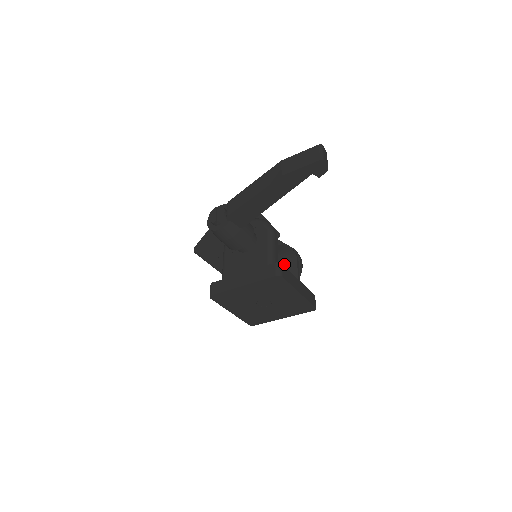
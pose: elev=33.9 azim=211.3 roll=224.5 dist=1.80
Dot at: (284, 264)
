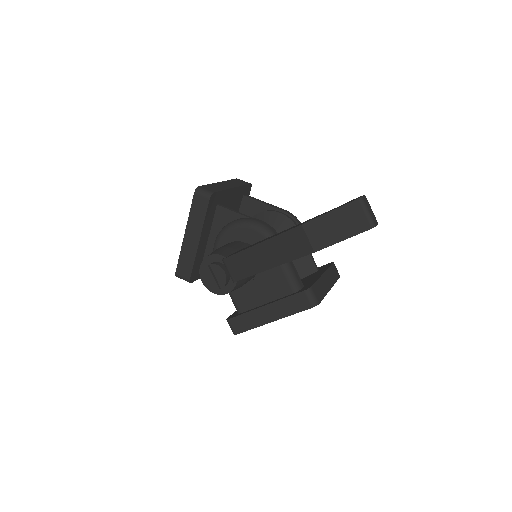
Dot at: occluded
